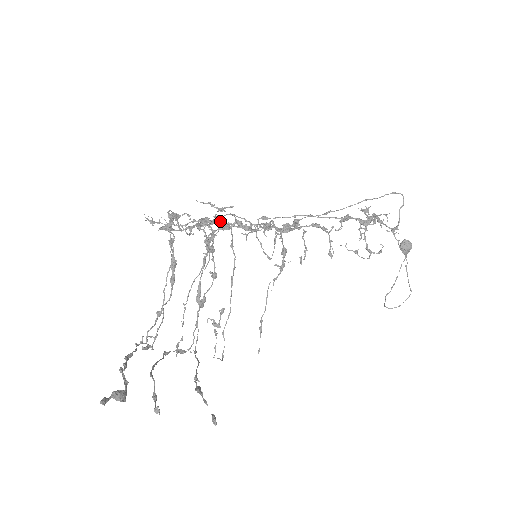
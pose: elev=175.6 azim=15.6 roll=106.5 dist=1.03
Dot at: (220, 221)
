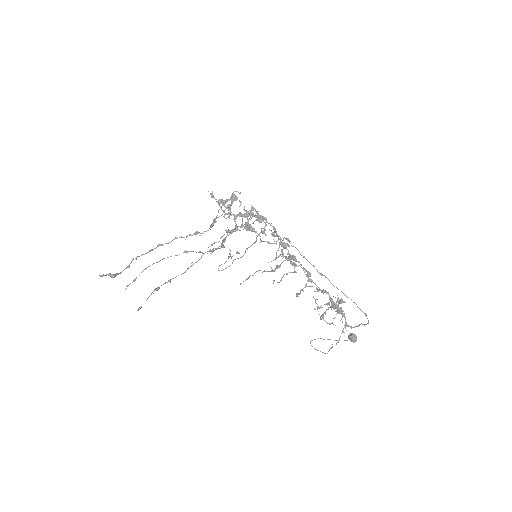
Dot at: (264, 217)
